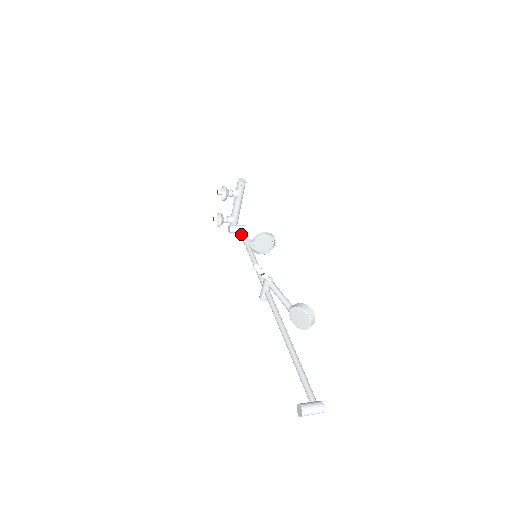
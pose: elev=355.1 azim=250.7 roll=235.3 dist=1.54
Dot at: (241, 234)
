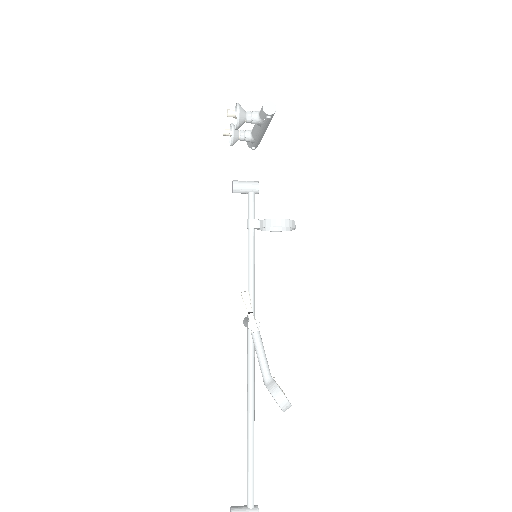
Dot at: (248, 202)
